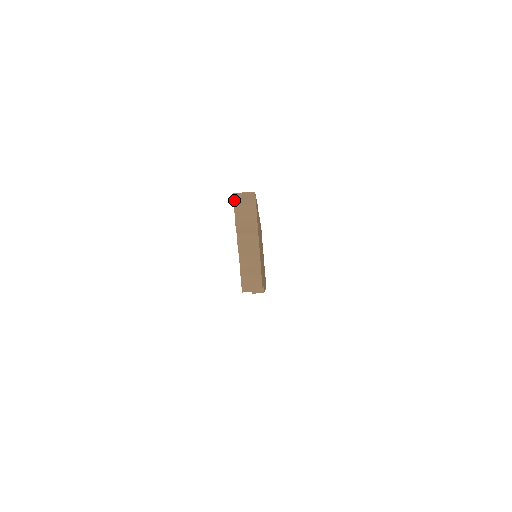
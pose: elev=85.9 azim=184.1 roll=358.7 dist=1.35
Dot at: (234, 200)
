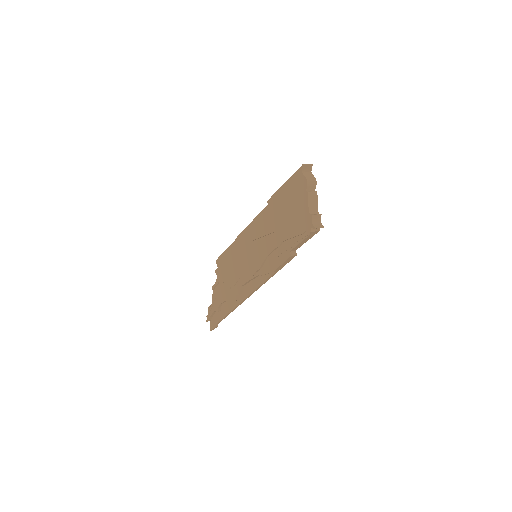
Dot at: (302, 169)
